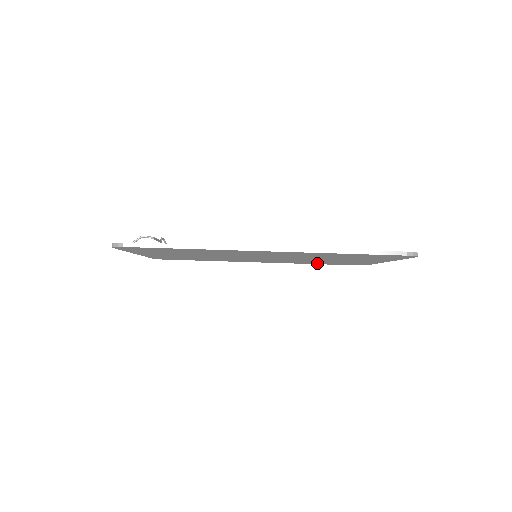
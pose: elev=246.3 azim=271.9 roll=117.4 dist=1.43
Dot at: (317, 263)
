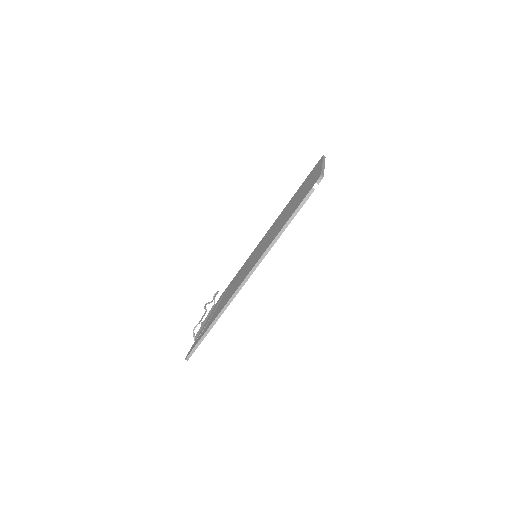
Dot at: occluded
